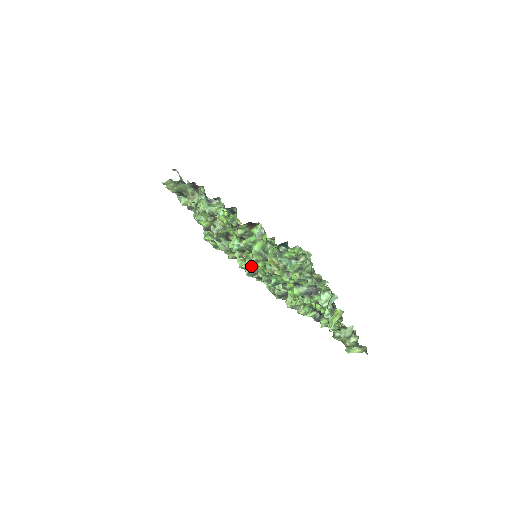
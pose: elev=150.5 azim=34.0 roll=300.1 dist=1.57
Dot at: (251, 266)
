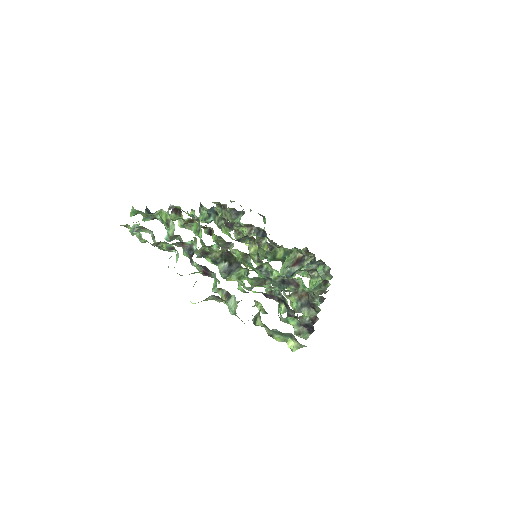
Dot at: occluded
